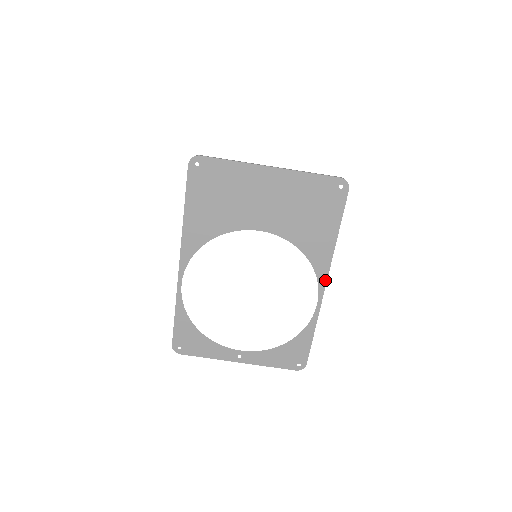
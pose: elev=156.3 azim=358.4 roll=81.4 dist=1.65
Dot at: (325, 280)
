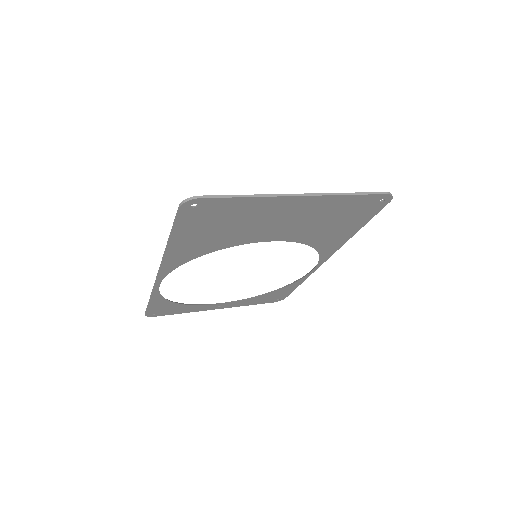
Dot at: (327, 258)
